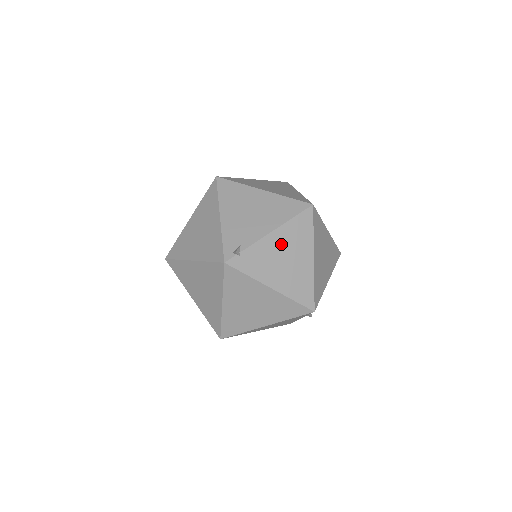
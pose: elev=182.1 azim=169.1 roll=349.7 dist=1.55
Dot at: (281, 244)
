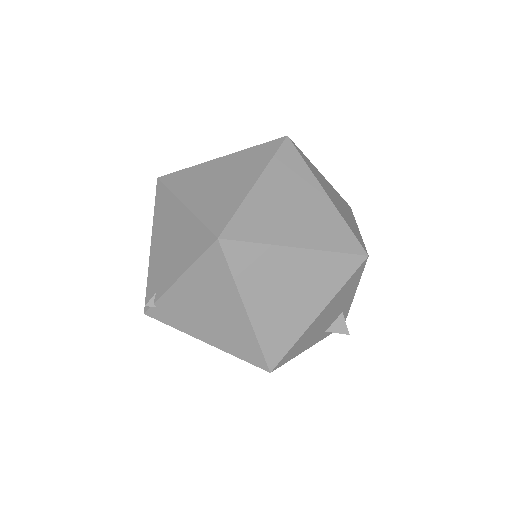
Dot at: (195, 293)
